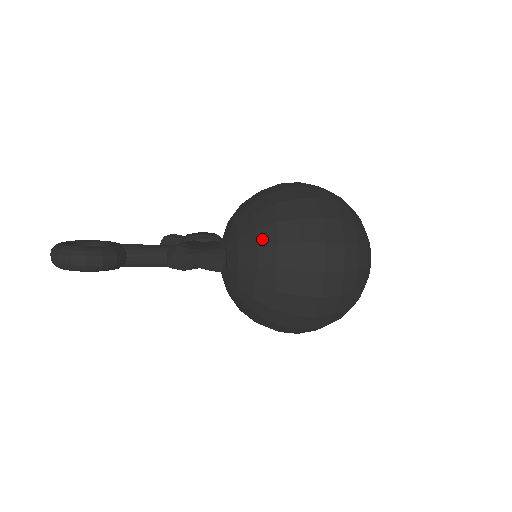
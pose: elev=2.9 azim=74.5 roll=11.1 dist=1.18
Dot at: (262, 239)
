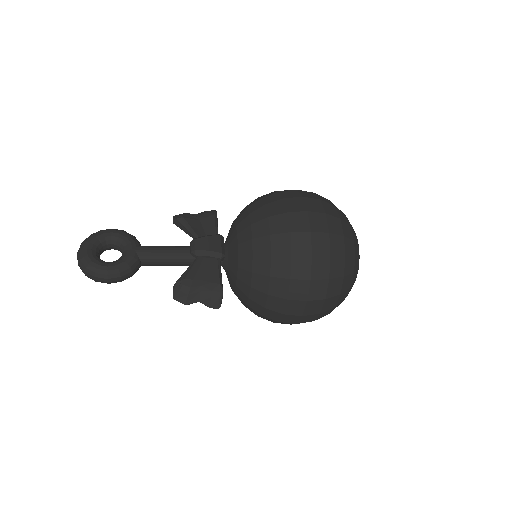
Dot at: (256, 283)
